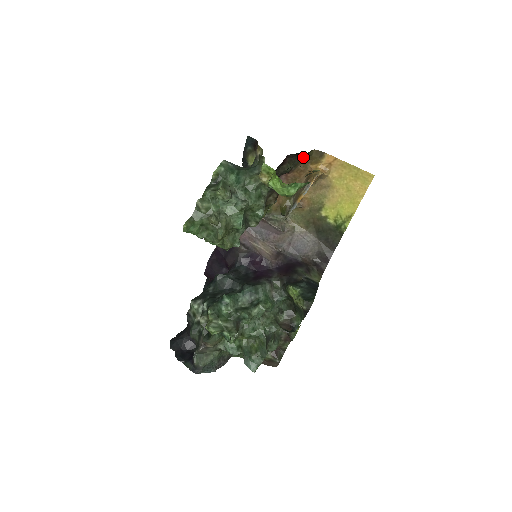
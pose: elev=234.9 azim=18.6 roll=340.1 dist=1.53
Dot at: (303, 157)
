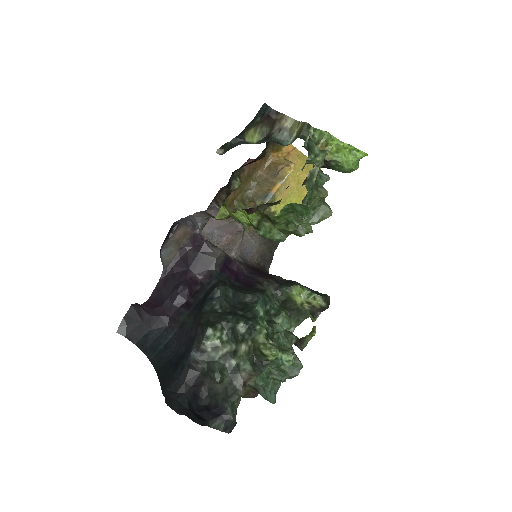
Dot at: (271, 142)
